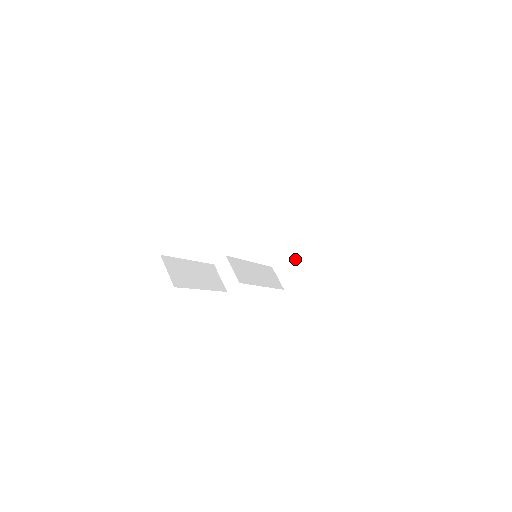
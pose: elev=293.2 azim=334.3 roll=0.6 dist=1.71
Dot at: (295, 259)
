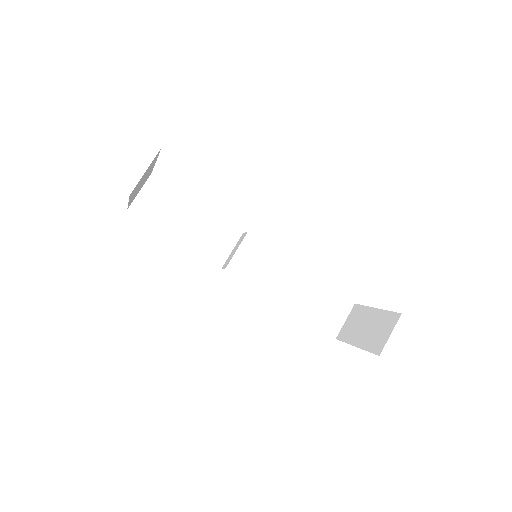
Dot at: (371, 318)
